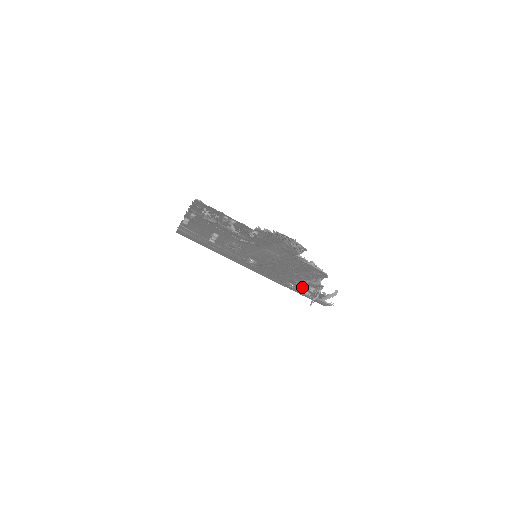
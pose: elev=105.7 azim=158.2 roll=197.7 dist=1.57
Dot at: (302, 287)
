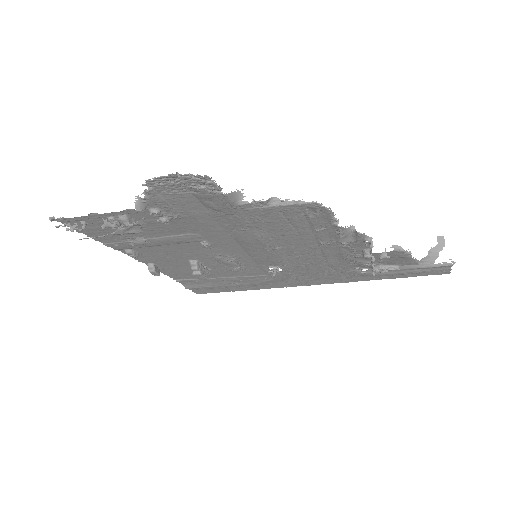
Dot at: (368, 262)
